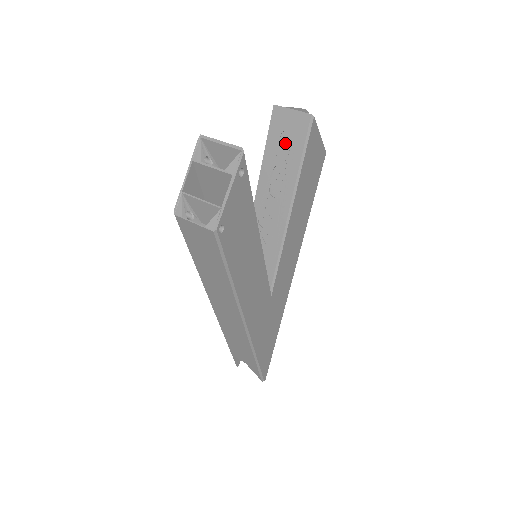
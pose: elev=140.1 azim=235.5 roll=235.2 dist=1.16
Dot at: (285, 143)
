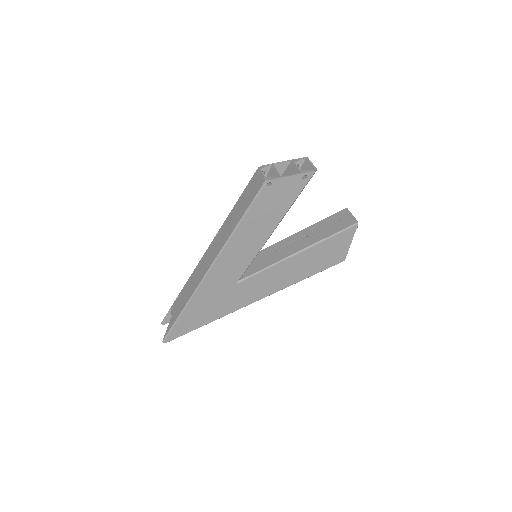
Dot at: (332, 225)
